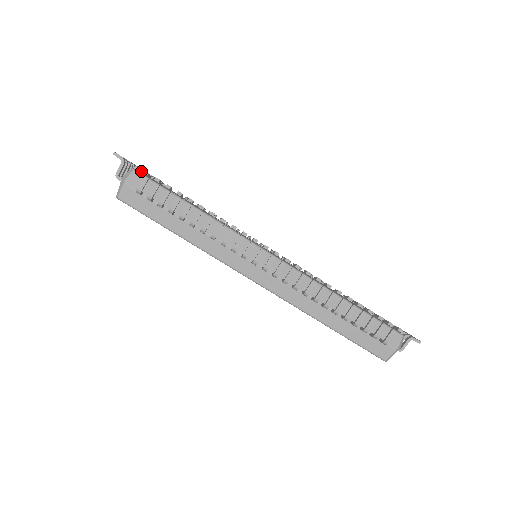
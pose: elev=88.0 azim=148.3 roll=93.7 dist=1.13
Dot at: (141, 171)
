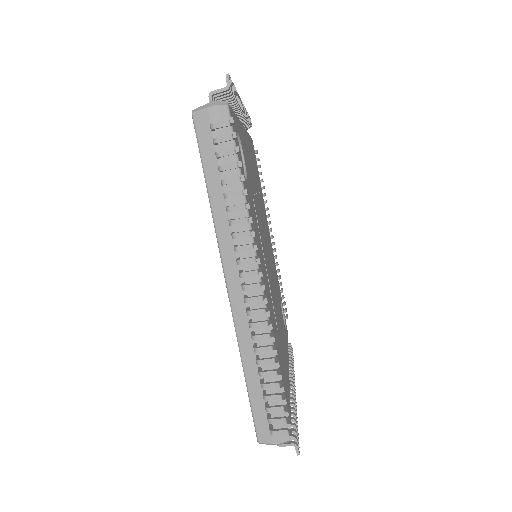
Dot at: (238, 105)
